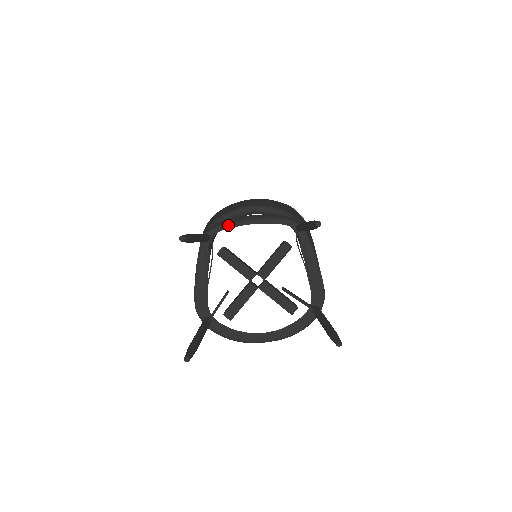
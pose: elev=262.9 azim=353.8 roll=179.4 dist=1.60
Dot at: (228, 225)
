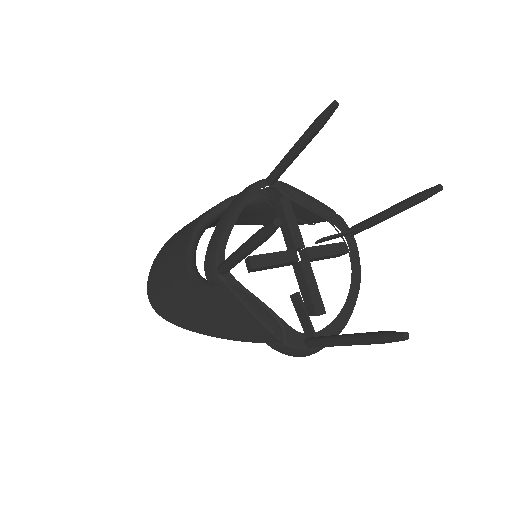
Dot at: (224, 237)
